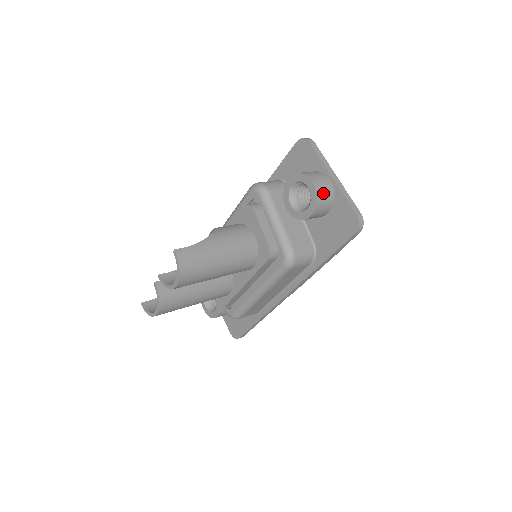
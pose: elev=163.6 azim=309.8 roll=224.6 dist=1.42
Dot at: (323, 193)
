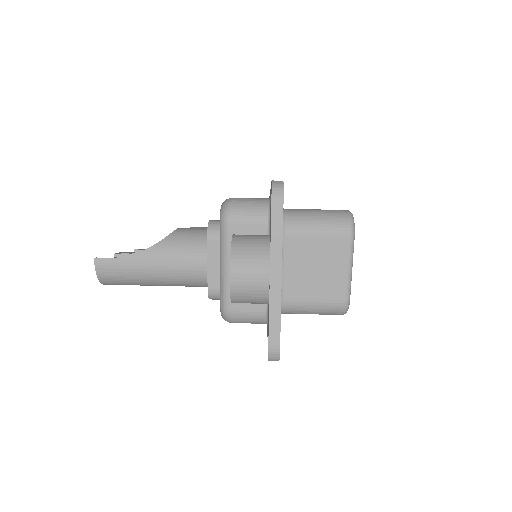
Dot at: (244, 291)
